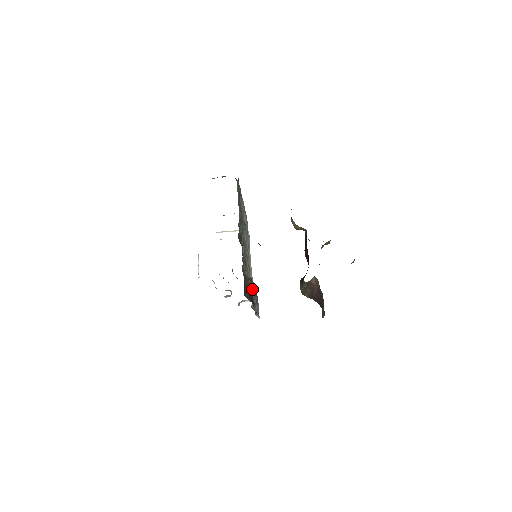
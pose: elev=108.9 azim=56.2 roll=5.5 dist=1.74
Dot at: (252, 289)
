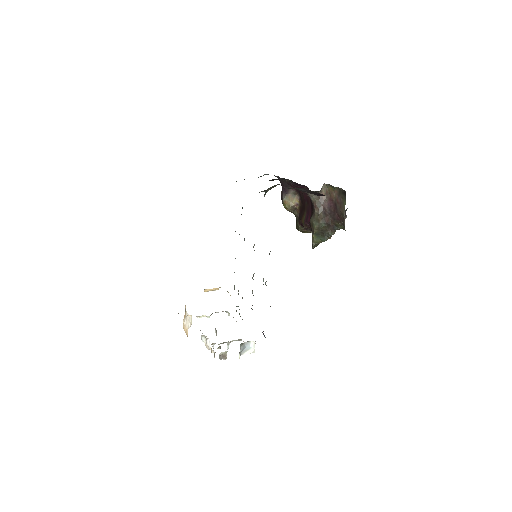
Dot at: occluded
